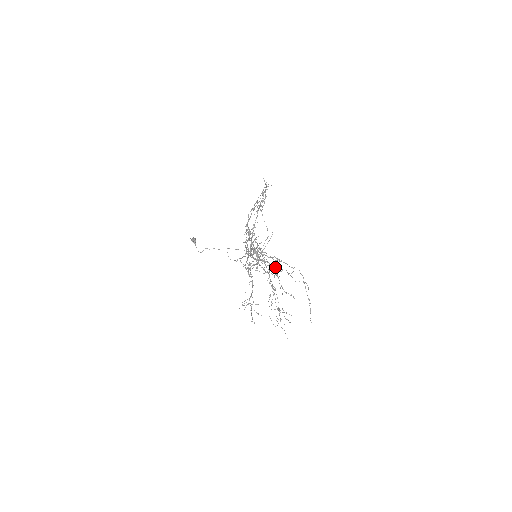
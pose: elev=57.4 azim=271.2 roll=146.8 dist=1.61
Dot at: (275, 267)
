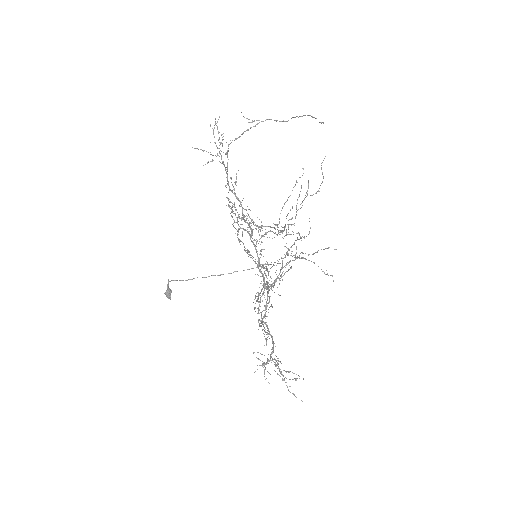
Dot at: (281, 231)
